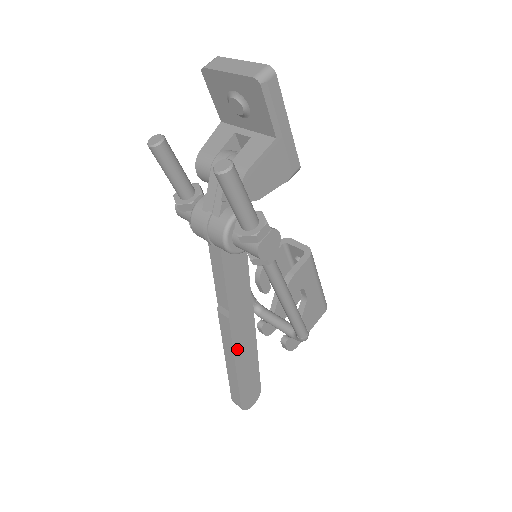
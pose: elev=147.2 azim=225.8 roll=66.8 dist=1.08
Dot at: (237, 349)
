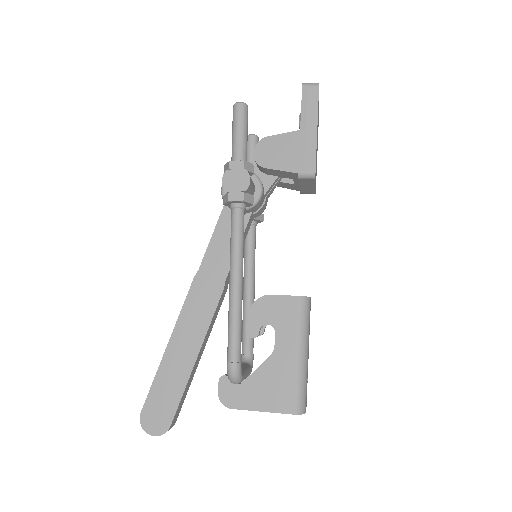
Dot at: (181, 324)
